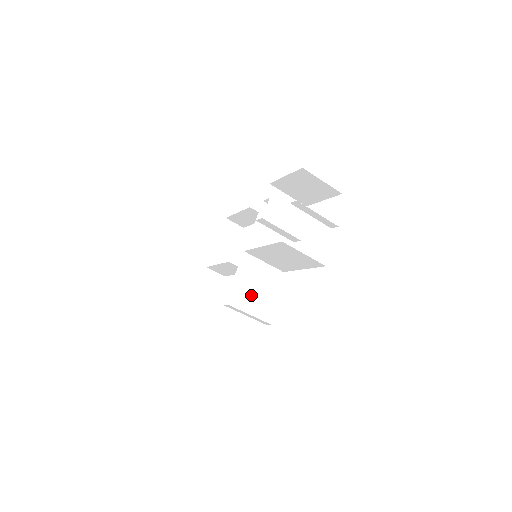
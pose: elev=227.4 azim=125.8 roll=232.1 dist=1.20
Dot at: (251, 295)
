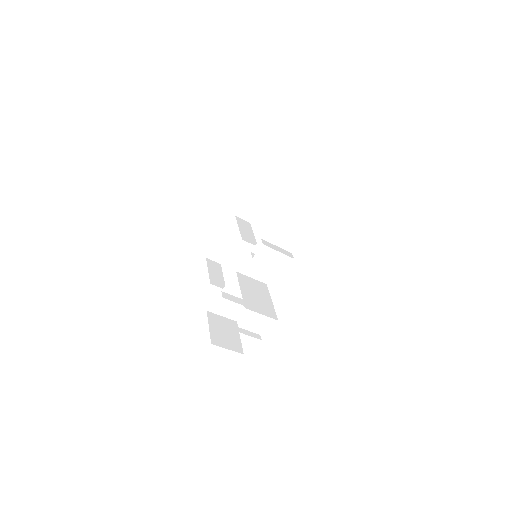
Dot at: (232, 303)
